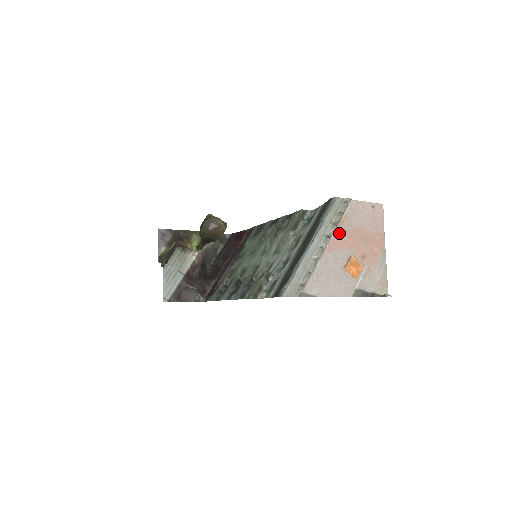
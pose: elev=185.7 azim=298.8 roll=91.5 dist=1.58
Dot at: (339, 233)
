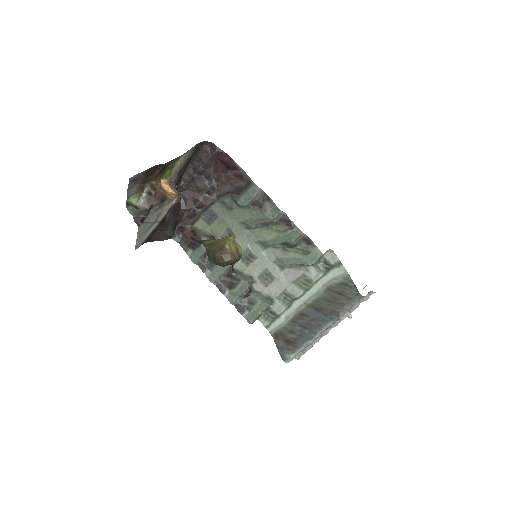
Dot at: occluded
